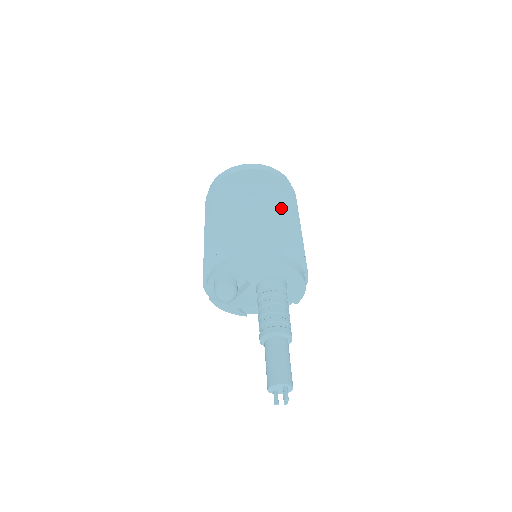
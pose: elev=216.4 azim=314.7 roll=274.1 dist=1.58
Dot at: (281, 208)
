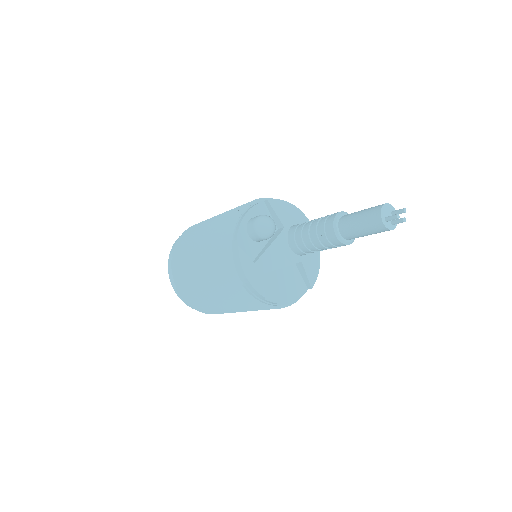
Dot at: occluded
